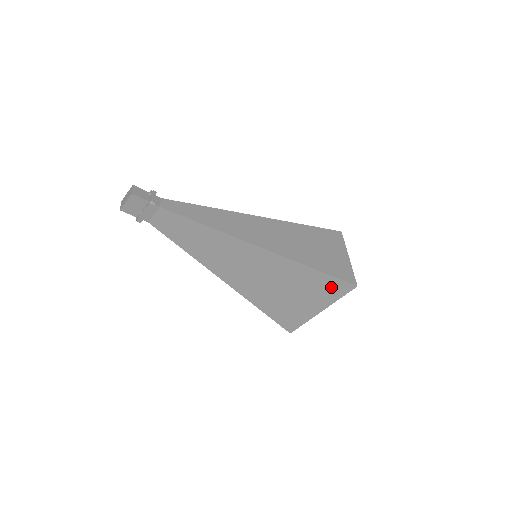
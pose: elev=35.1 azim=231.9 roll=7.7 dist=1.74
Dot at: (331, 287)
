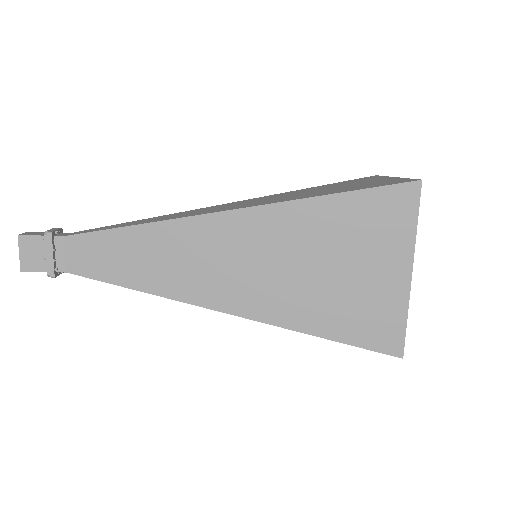
Dot at: (383, 212)
